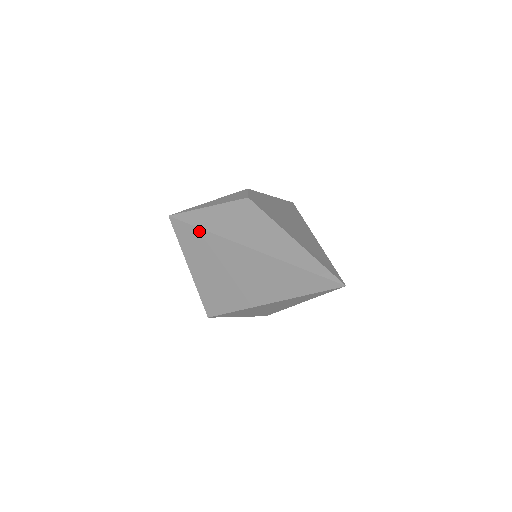
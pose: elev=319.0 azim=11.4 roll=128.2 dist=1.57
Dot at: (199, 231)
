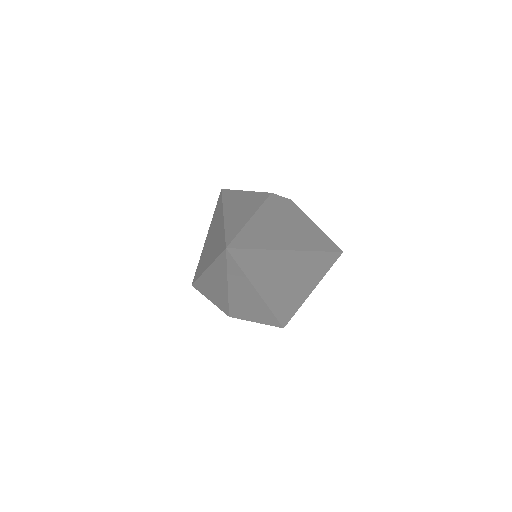
Dot at: (221, 200)
